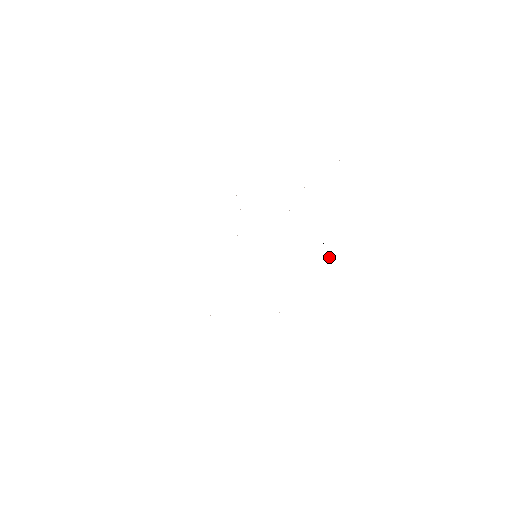
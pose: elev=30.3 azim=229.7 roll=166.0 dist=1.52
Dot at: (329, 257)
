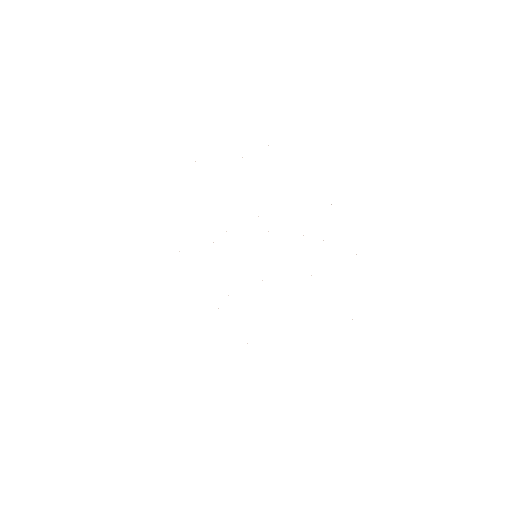
Dot at: occluded
